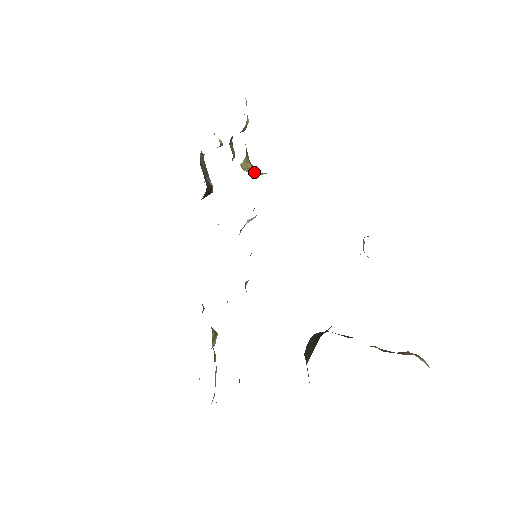
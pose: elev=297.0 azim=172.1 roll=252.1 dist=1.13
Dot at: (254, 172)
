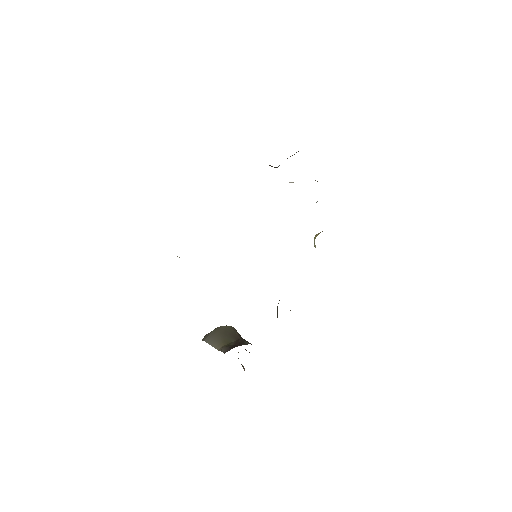
Dot at: (314, 241)
